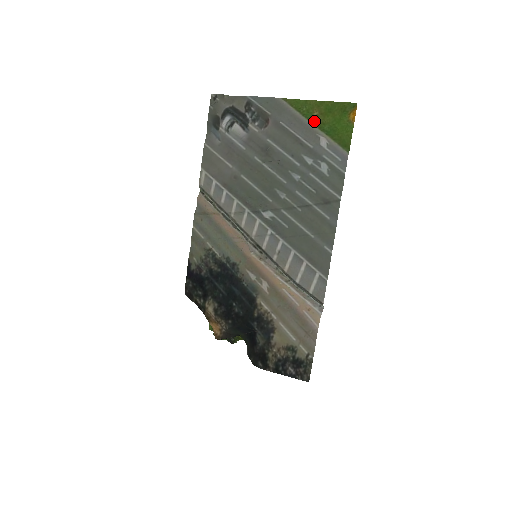
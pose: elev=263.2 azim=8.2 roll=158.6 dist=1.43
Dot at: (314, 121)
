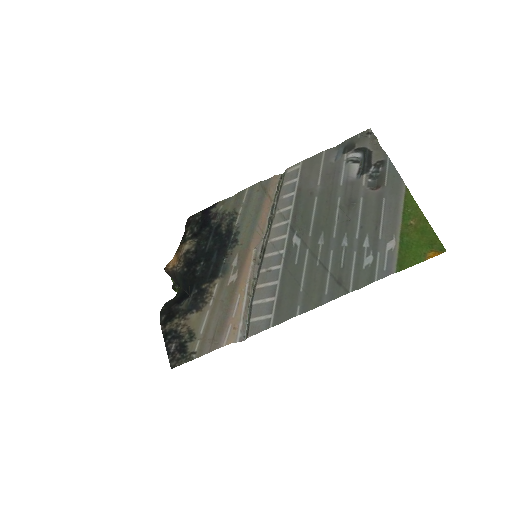
Dot at: (405, 225)
